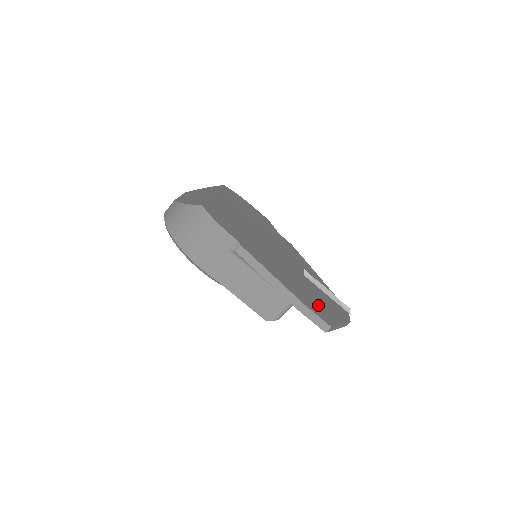
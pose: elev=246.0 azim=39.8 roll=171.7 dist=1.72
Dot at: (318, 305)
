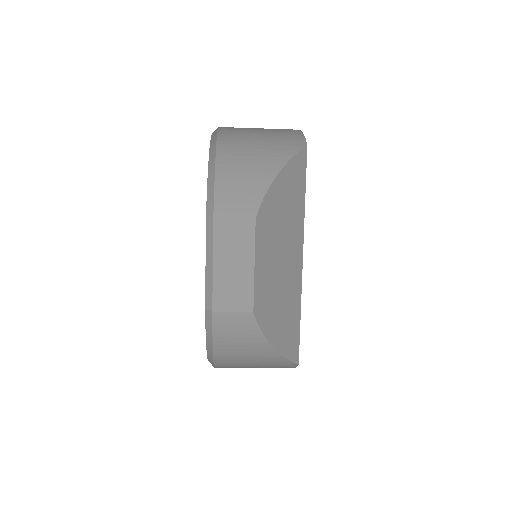
Dot at: occluded
